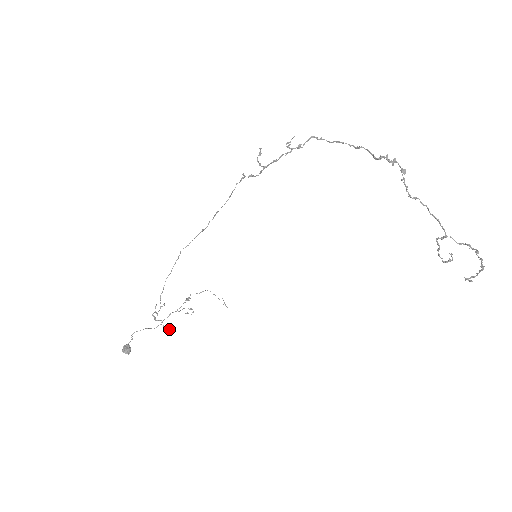
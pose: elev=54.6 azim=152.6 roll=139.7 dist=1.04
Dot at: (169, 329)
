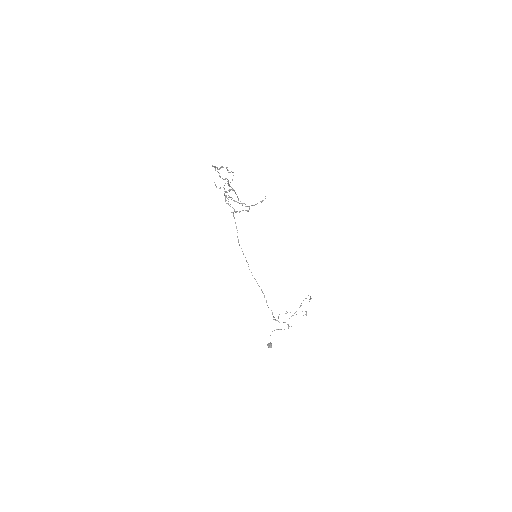
Dot at: (288, 327)
